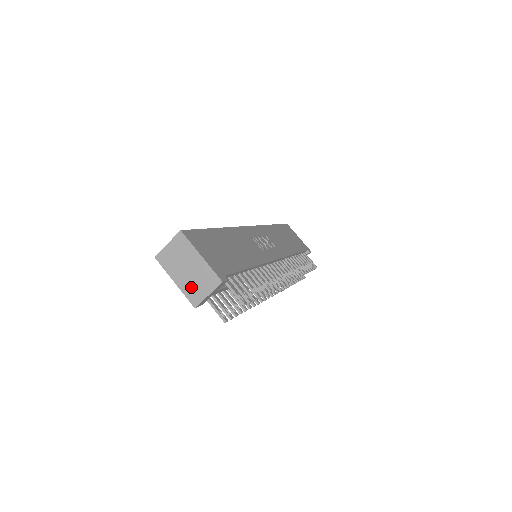
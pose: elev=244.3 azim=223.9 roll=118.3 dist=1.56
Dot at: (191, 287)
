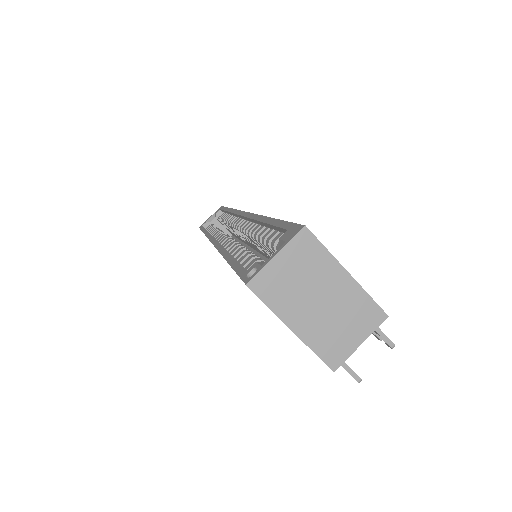
Dot at: (327, 334)
